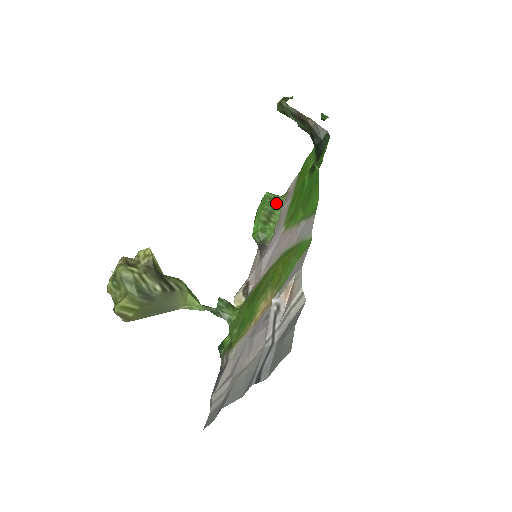
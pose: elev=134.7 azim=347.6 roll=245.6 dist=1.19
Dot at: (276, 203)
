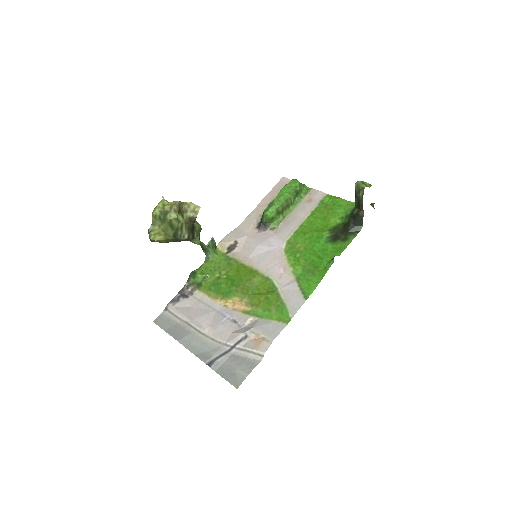
Dot at: (296, 197)
